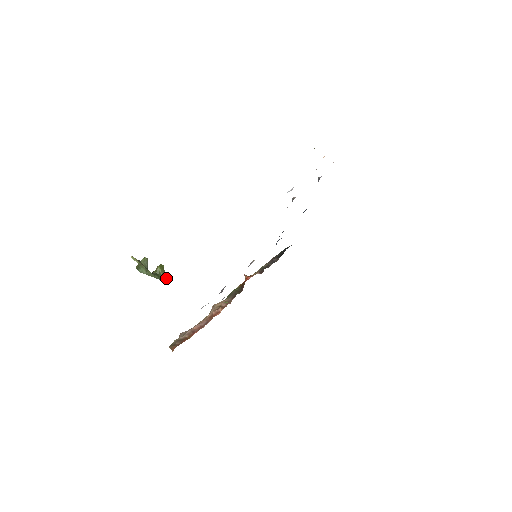
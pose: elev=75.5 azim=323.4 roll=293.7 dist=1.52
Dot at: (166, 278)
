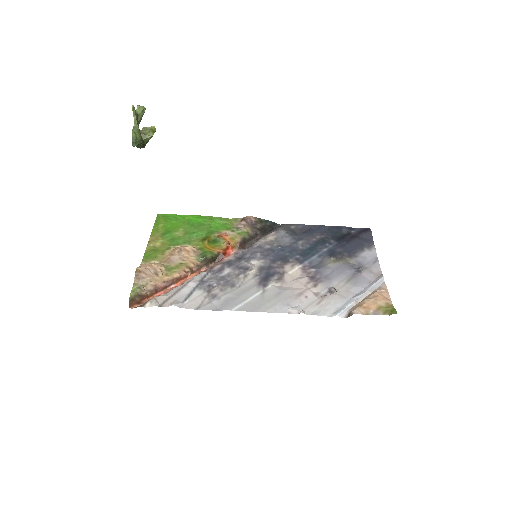
Dot at: occluded
